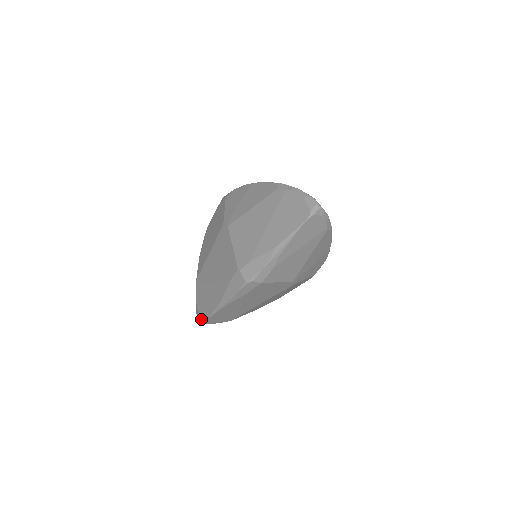
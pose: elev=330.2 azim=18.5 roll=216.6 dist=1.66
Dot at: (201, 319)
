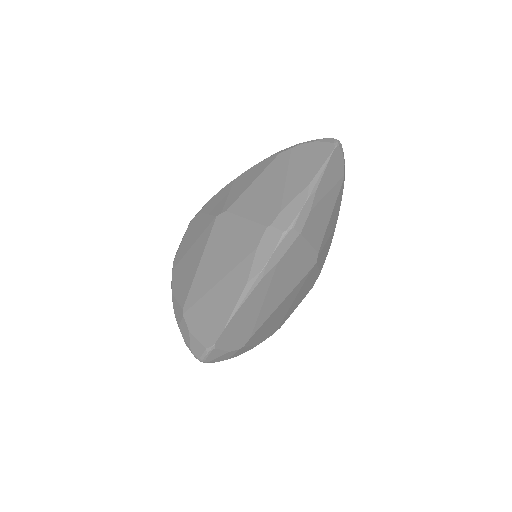
Dot at: (209, 342)
